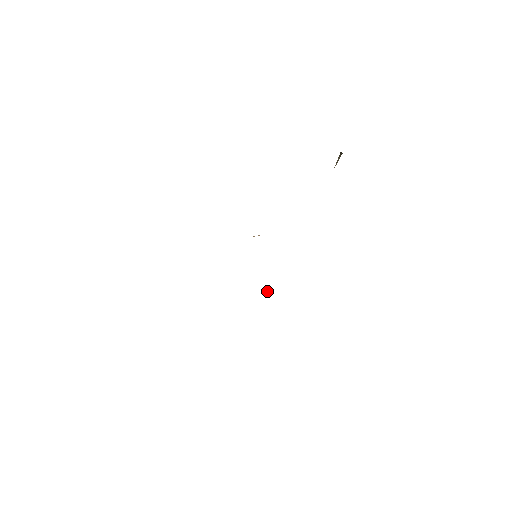
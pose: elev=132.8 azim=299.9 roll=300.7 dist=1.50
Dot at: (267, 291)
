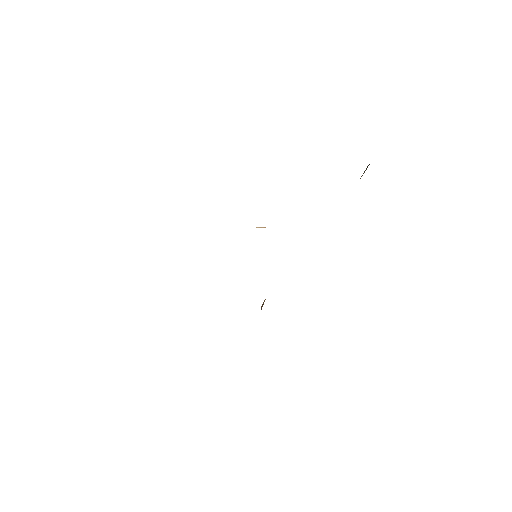
Dot at: (263, 303)
